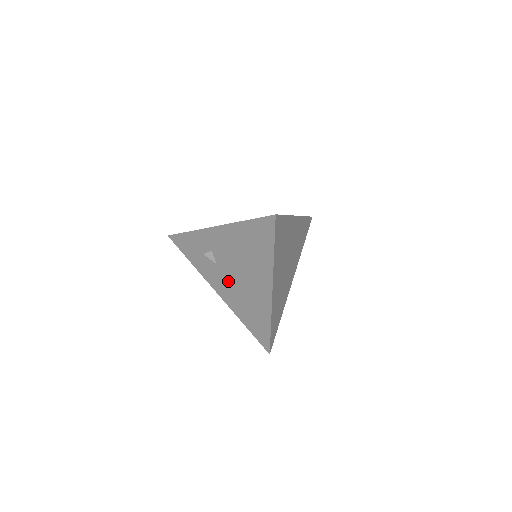
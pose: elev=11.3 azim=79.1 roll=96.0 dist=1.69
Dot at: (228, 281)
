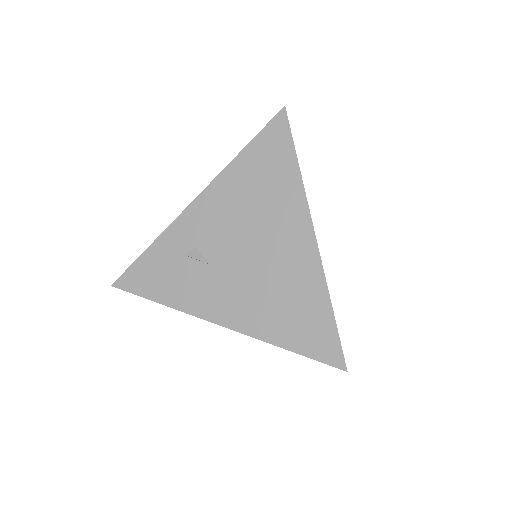
Dot at: (235, 279)
